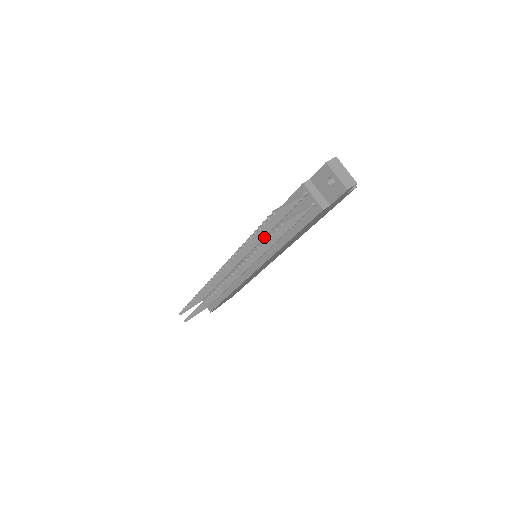
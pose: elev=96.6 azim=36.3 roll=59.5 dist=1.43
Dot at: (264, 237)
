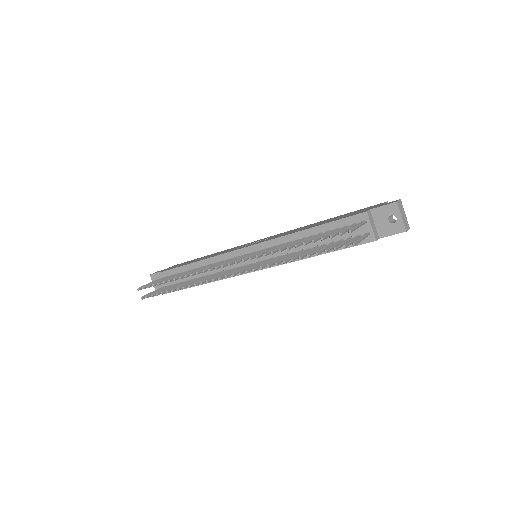
Dot at: occluded
